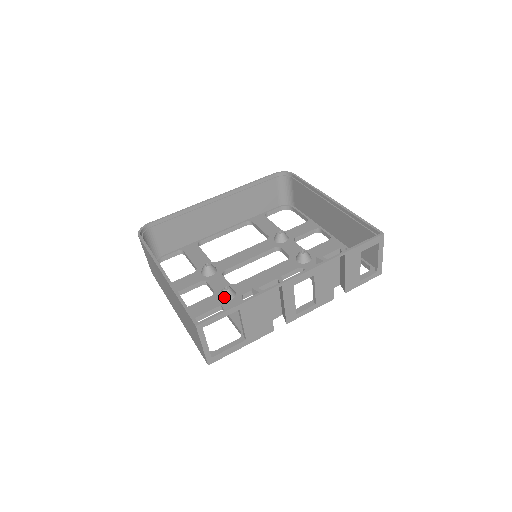
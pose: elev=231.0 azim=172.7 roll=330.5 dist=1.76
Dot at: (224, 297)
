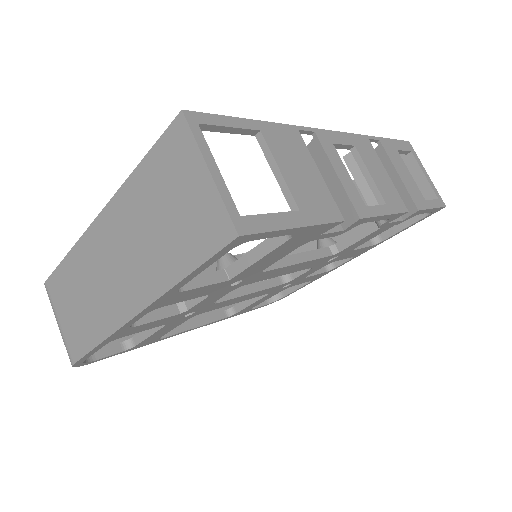
Dot at: (225, 265)
